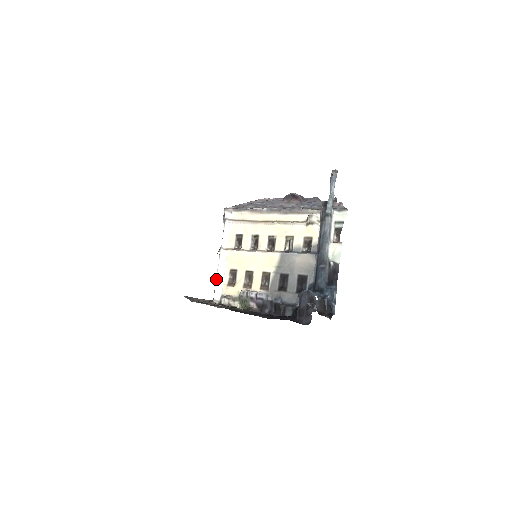
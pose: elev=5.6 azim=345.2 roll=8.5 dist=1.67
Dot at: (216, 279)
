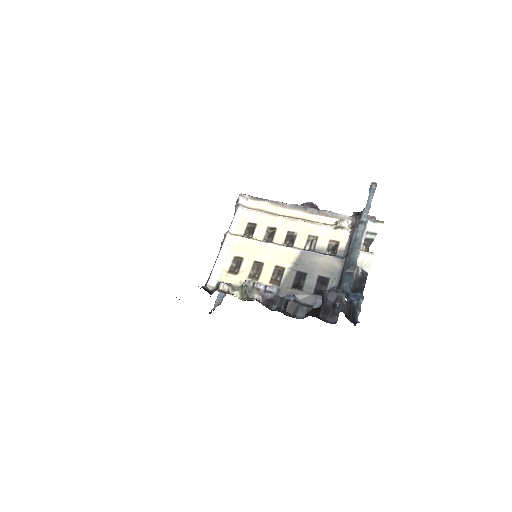
Dot at: (215, 263)
